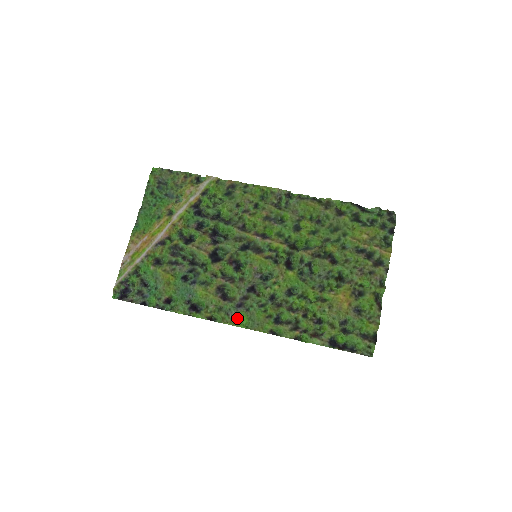
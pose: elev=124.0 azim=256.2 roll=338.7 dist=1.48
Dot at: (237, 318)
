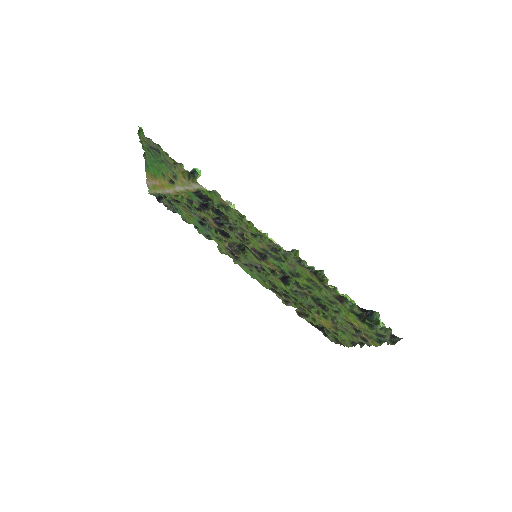
Dot at: (244, 268)
